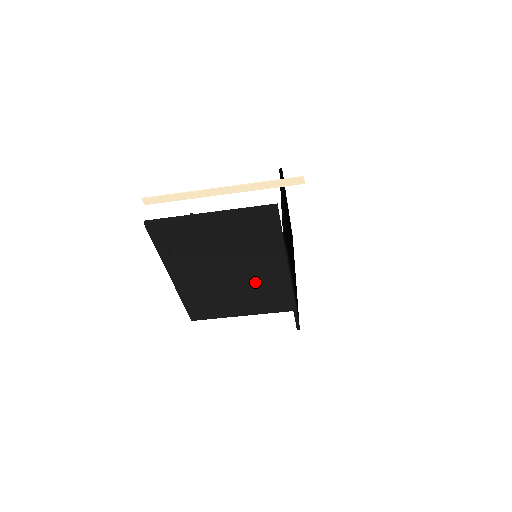
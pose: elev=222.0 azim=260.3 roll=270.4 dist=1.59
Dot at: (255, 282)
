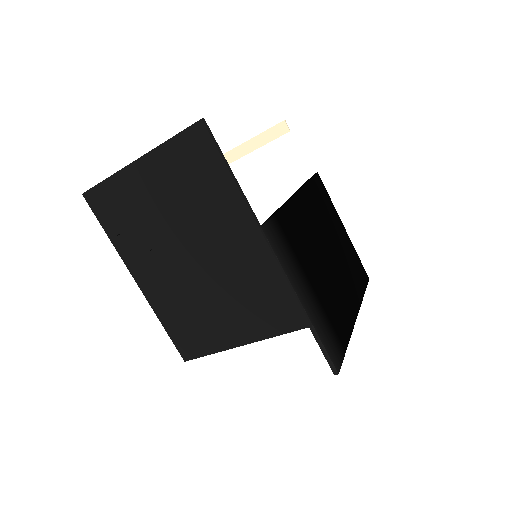
Dot at: (231, 272)
